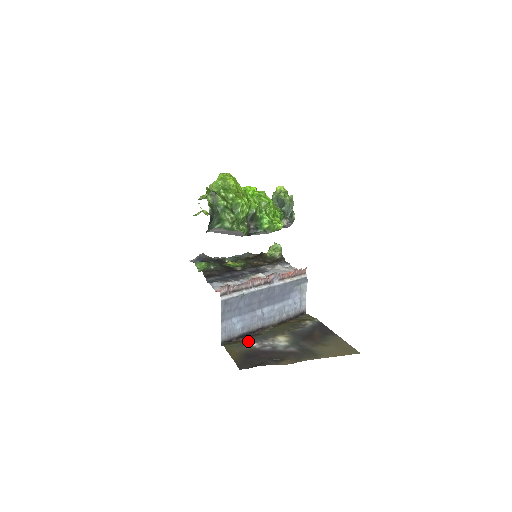
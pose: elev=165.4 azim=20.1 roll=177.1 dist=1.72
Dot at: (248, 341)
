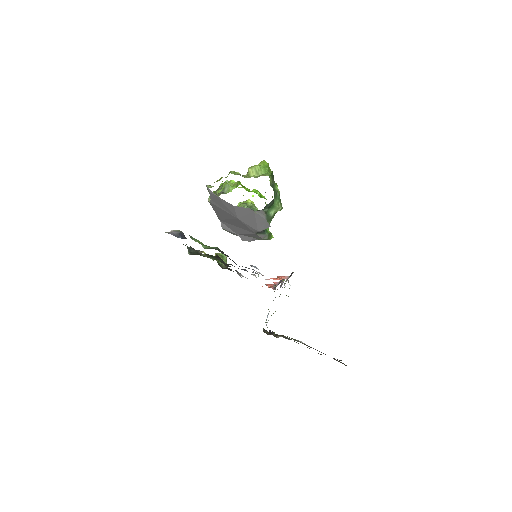
Dot at: occluded
